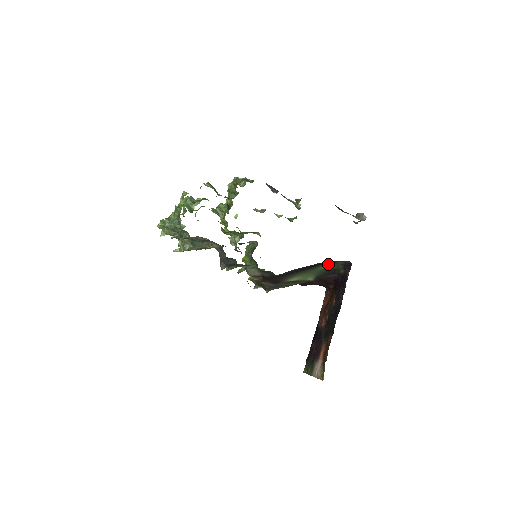
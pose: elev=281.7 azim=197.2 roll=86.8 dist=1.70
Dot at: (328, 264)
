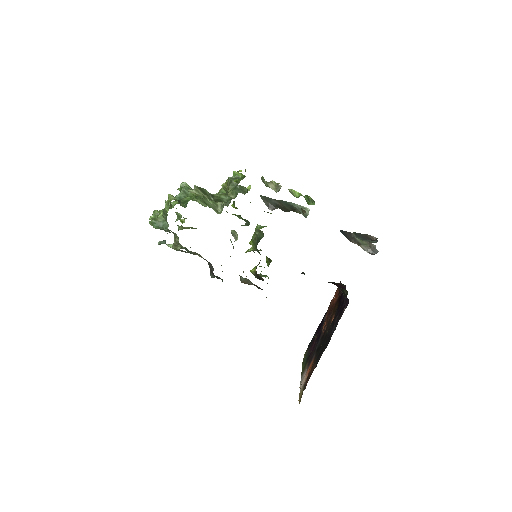
Dot at: occluded
